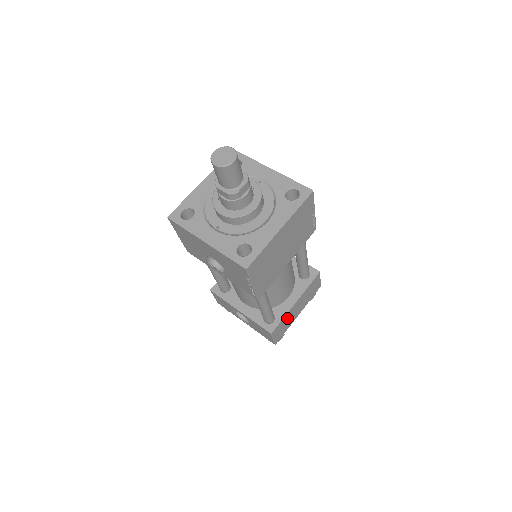
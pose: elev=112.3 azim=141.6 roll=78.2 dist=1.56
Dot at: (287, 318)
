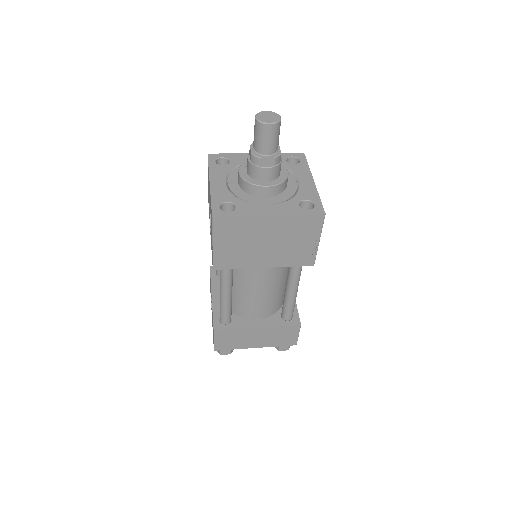
Dot at: (240, 335)
